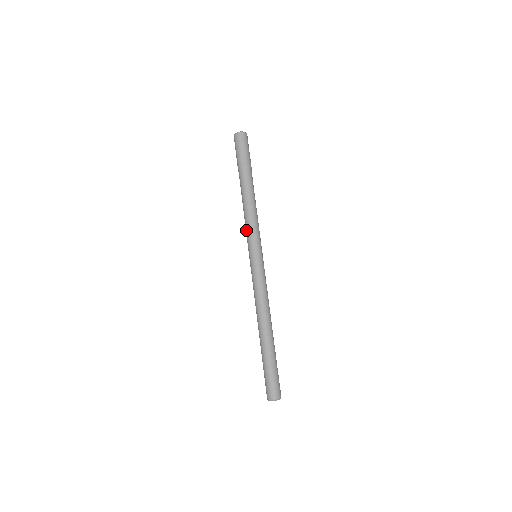
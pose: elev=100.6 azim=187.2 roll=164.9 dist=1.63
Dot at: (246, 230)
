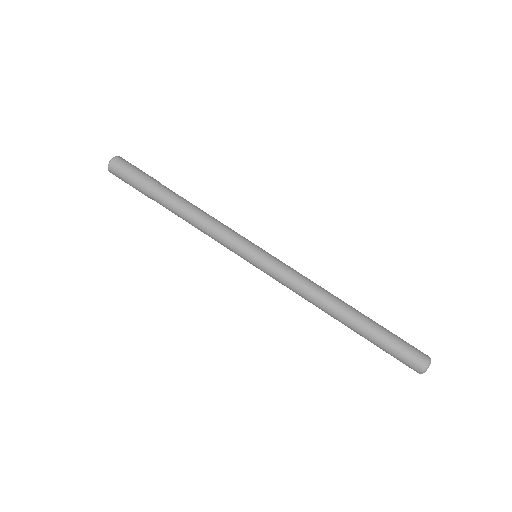
Dot at: occluded
